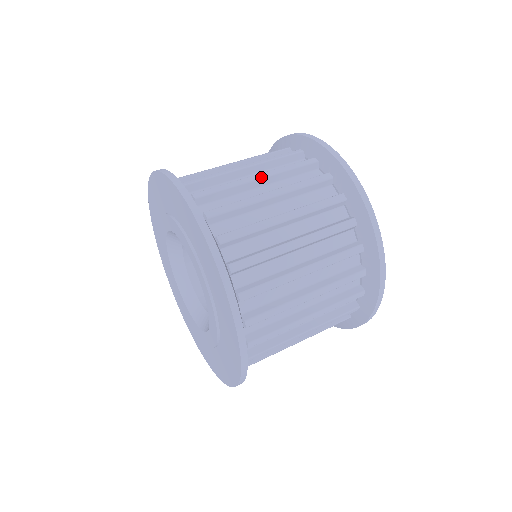
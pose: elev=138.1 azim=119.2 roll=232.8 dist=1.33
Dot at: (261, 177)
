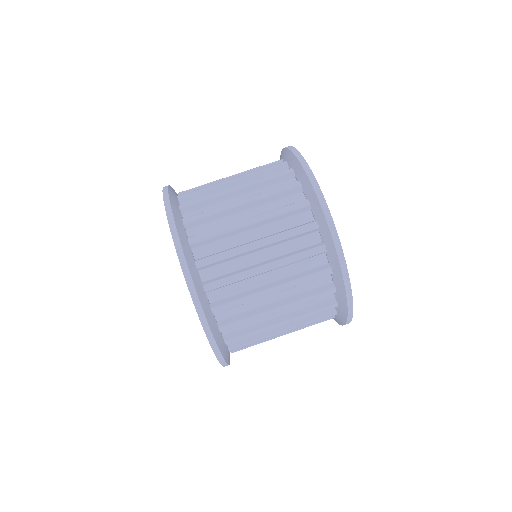
Dot at: occluded
